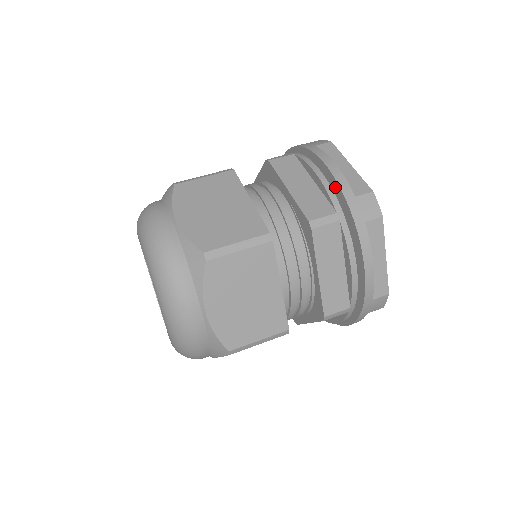
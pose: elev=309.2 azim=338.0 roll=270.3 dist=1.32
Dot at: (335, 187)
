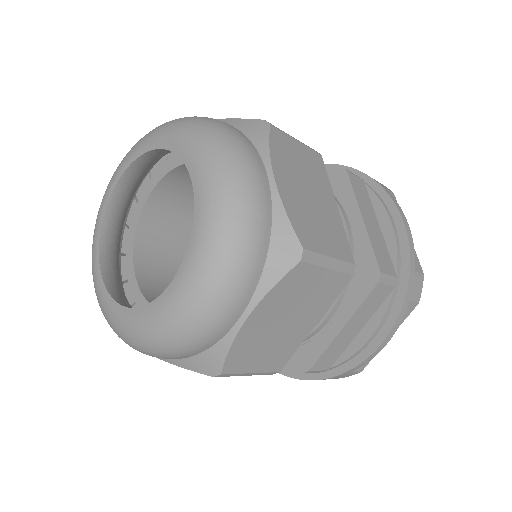
Dot at: (358, 355)
